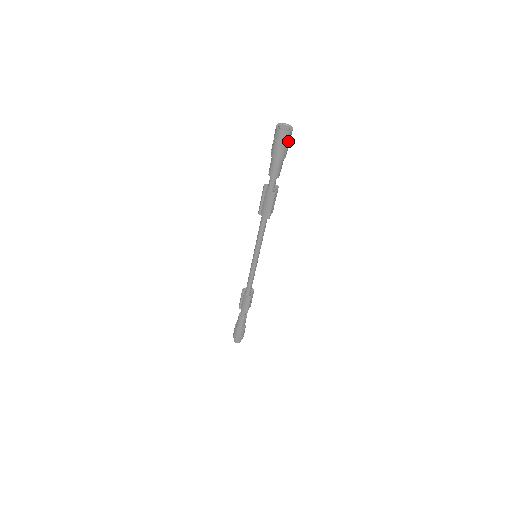
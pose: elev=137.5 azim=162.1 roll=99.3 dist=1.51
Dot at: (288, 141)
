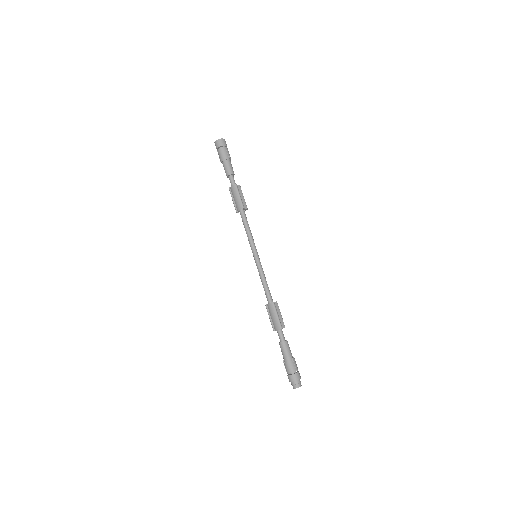
Dot at: (225, 145)
